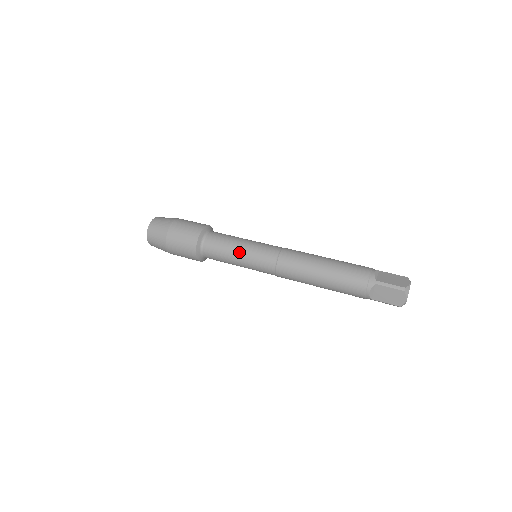
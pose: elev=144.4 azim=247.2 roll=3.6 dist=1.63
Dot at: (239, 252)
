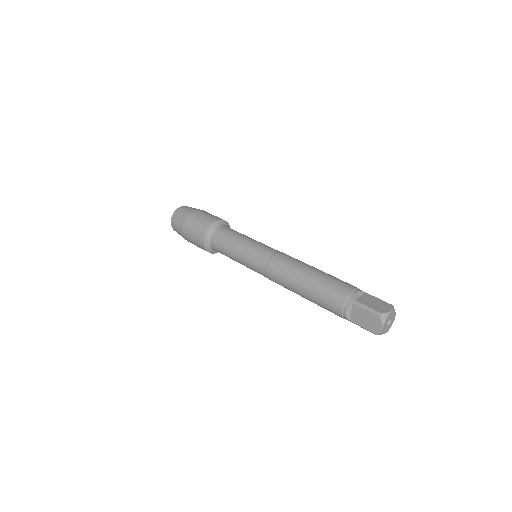
Dot at: (239, 248)
